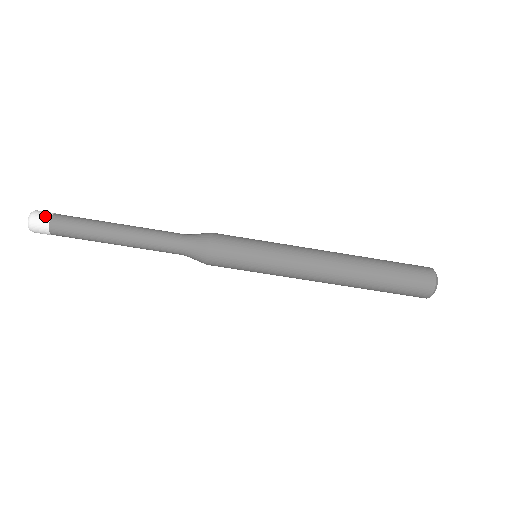
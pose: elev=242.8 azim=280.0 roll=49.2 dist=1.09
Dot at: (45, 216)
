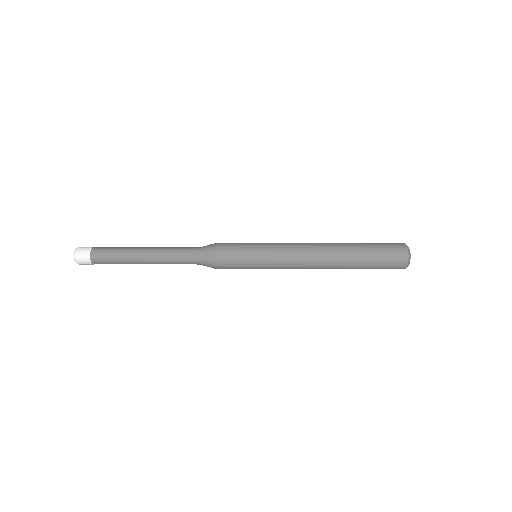
Dot at: (85, 254)
